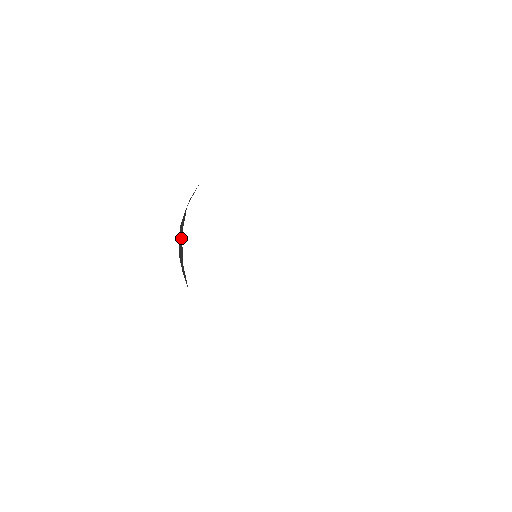
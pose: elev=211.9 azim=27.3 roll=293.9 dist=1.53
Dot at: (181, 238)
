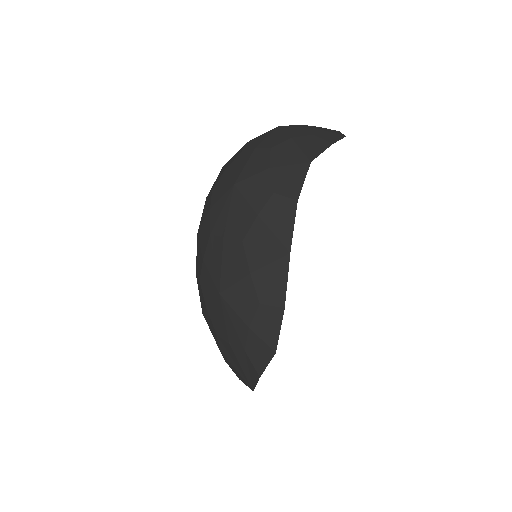
Dot at: (277, 312)
